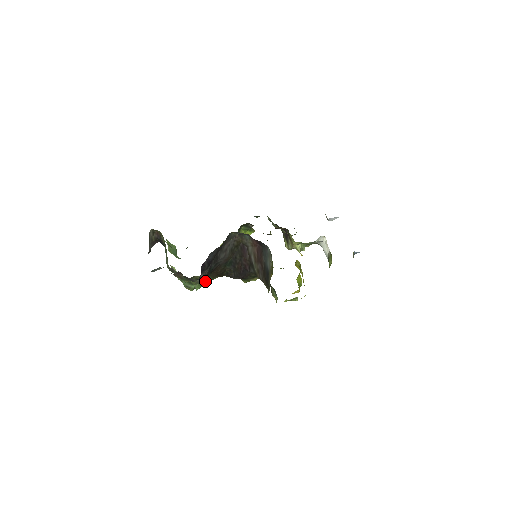
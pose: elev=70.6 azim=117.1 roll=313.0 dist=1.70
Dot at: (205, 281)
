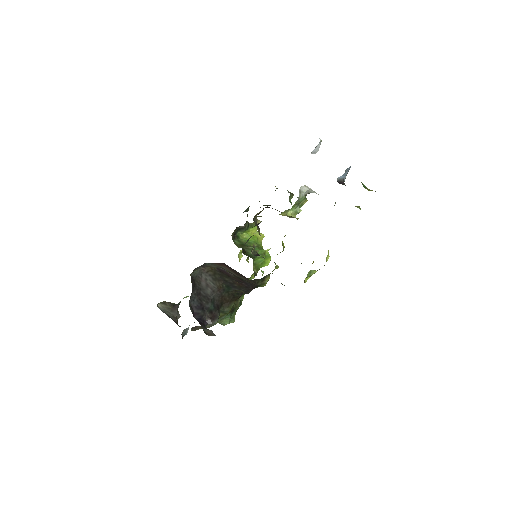
Dot at: (216, 320)
